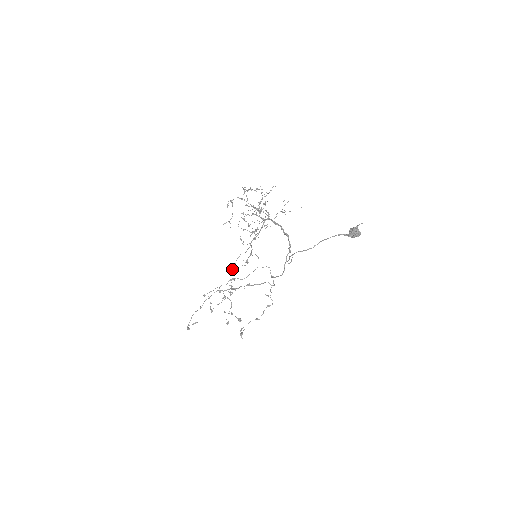
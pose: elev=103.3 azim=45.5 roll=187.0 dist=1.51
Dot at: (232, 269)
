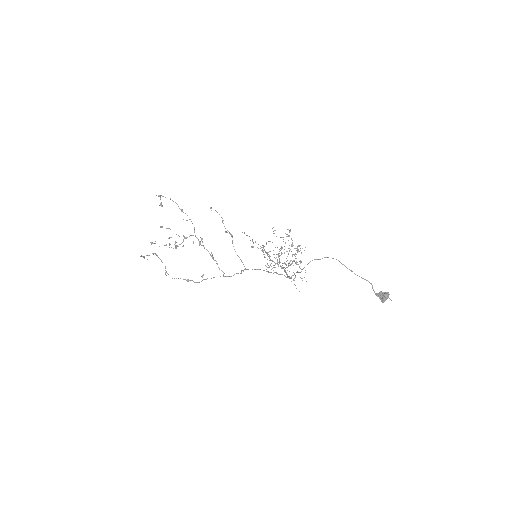
Dot at: occluded
